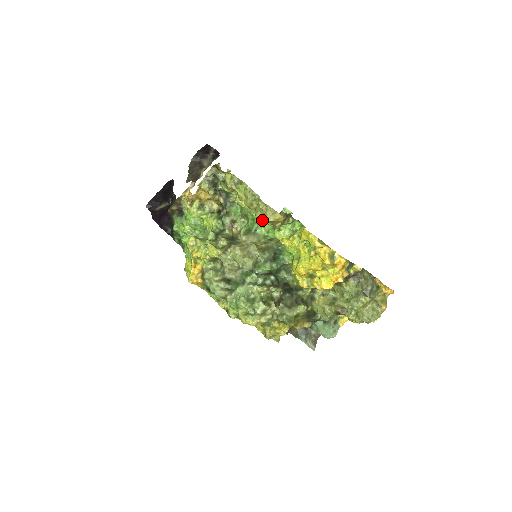
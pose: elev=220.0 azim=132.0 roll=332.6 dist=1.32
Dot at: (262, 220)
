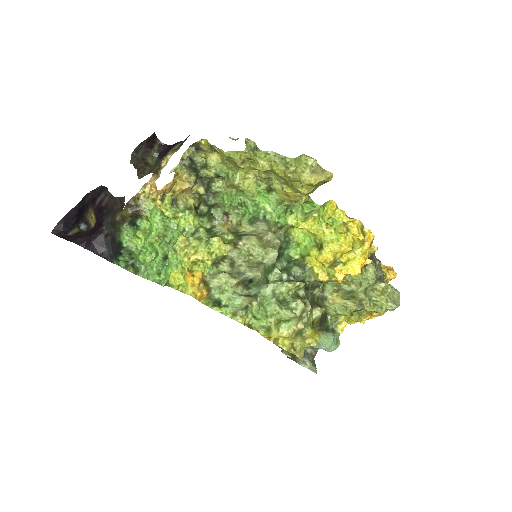
Dot at: (313, 180)
